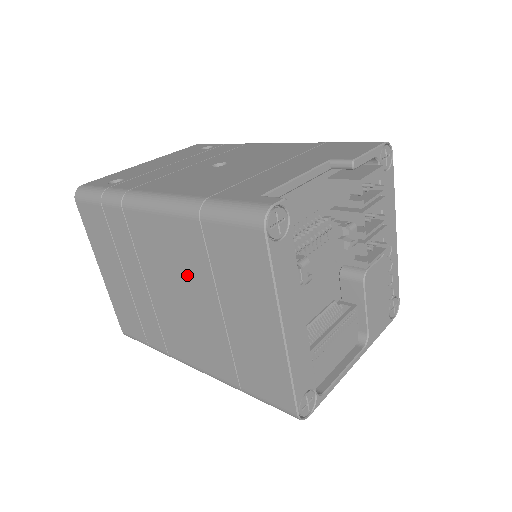
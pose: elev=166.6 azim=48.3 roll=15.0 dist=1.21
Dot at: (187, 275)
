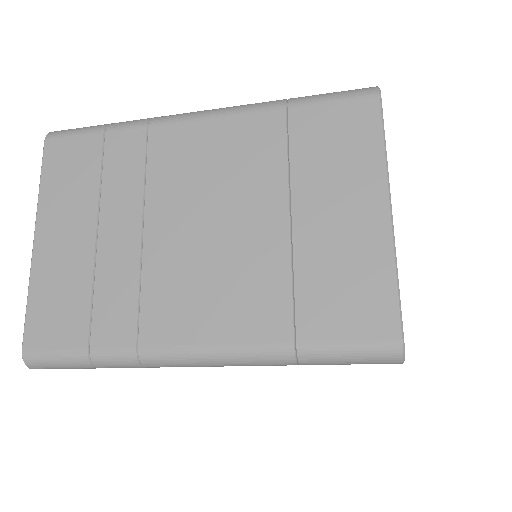
Dot at: (240, 184)
